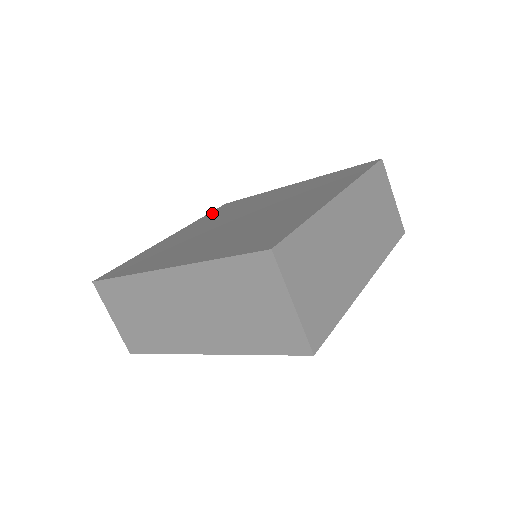
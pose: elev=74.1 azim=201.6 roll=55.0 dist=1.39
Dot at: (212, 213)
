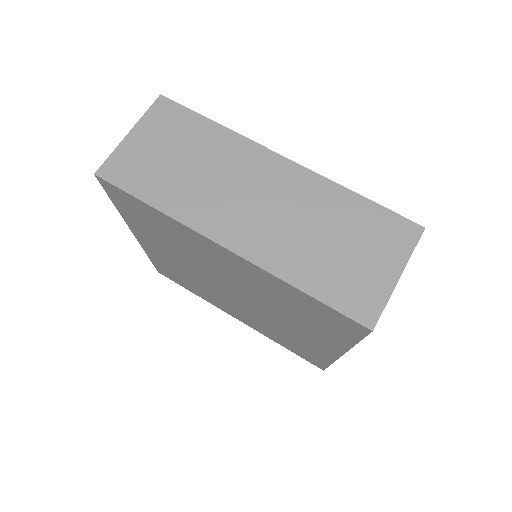
Dot at: occluded
